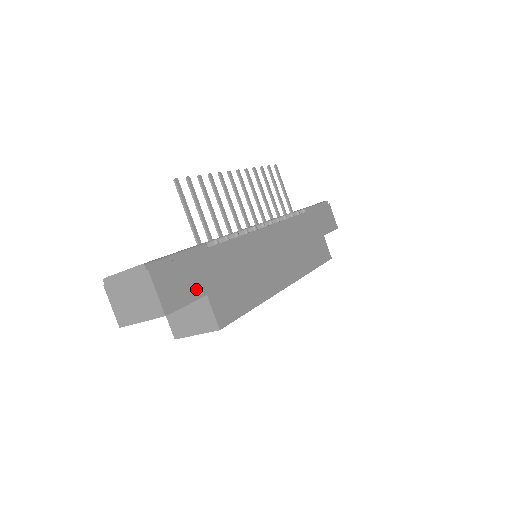
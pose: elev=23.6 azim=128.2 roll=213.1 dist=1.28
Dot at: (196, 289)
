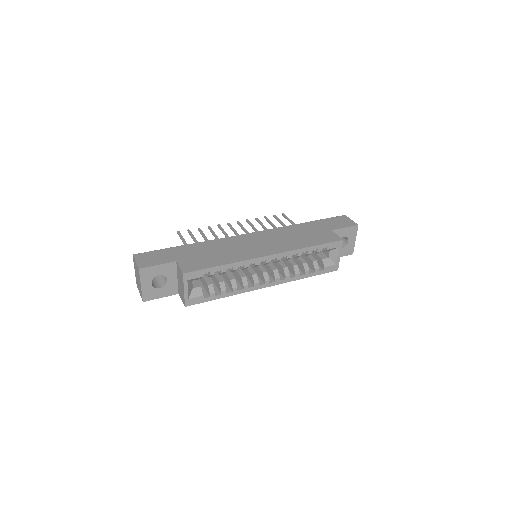
Dot at: (168, 260)
